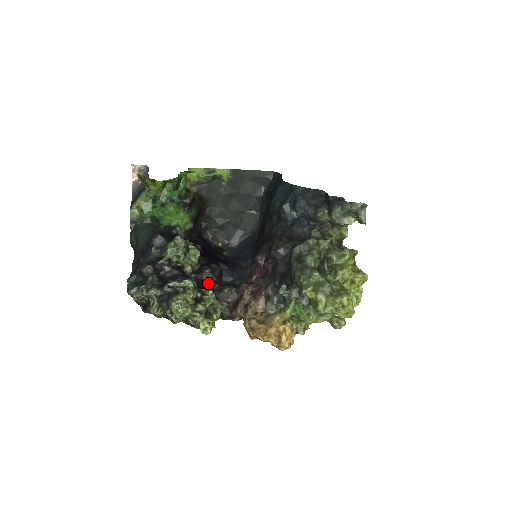
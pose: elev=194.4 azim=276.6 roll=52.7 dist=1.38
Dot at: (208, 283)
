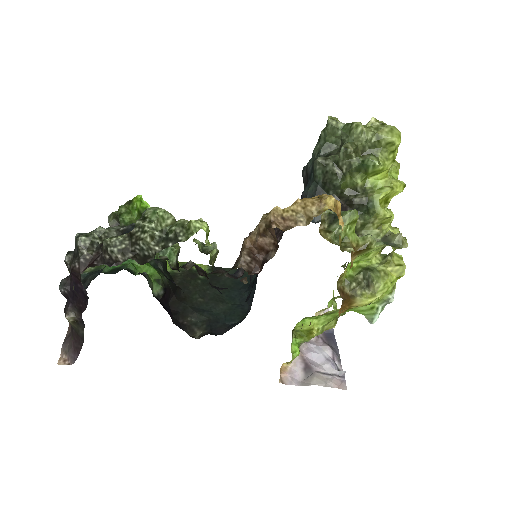
Dot at: occluded
